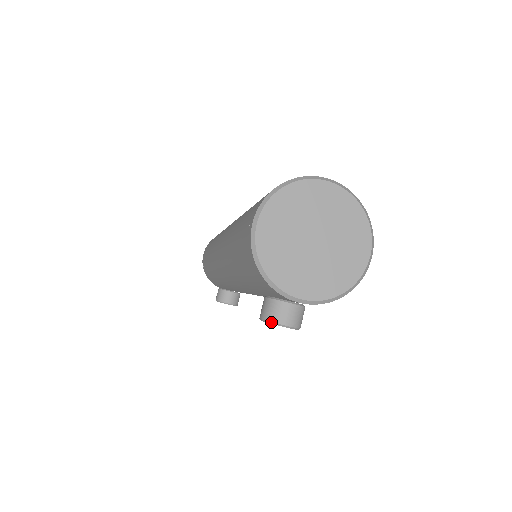
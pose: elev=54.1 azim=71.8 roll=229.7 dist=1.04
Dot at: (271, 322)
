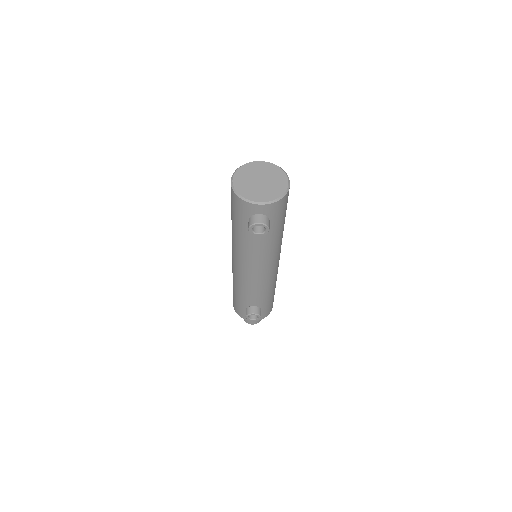
Dot at: (252, 224)
